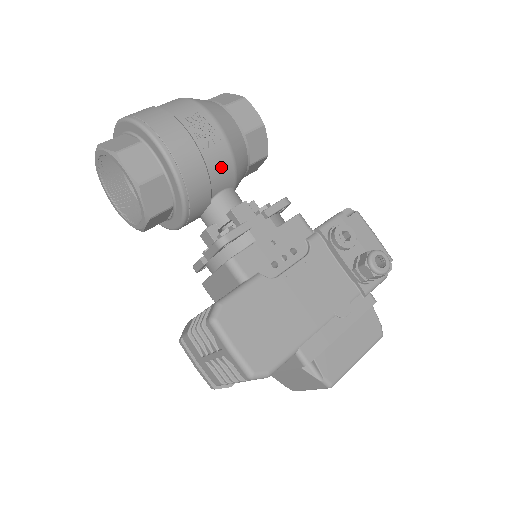
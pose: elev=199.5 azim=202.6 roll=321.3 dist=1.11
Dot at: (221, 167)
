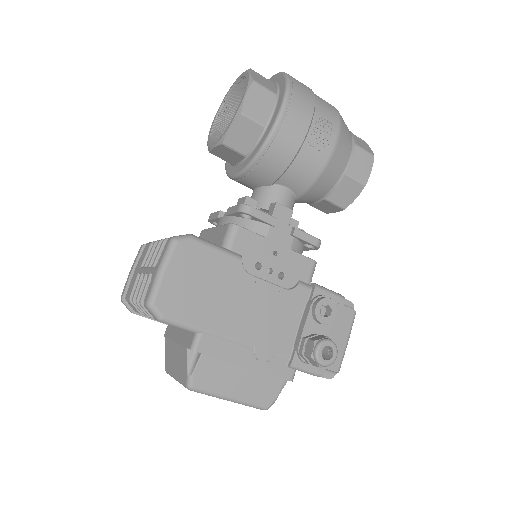
Dot at: (304, 170)
